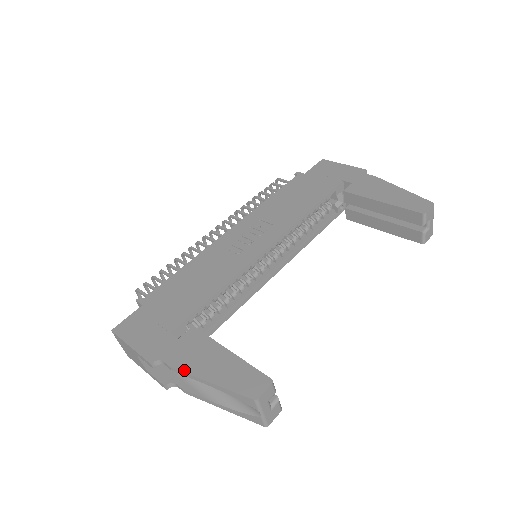
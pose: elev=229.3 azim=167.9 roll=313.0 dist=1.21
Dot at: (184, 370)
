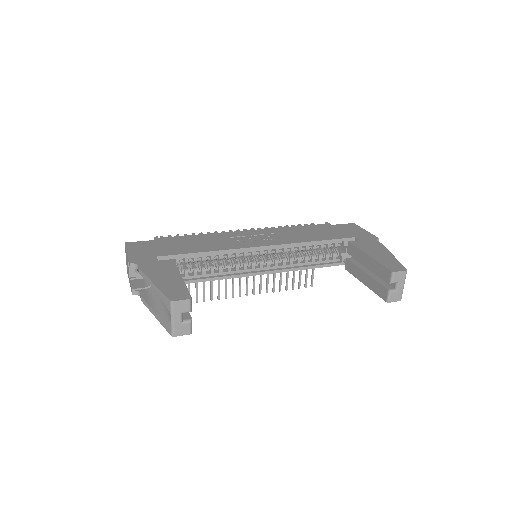
Dot at: (145, 273)
